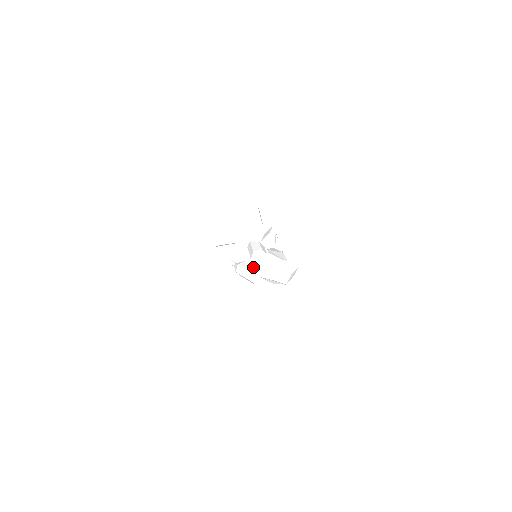
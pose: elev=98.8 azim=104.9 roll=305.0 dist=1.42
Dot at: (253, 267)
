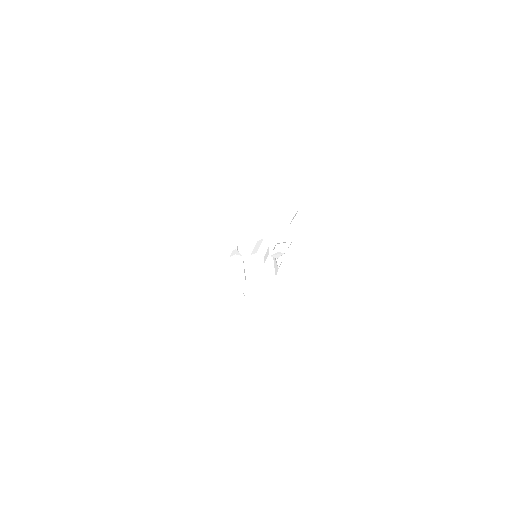
Dot at: (243, 269)
